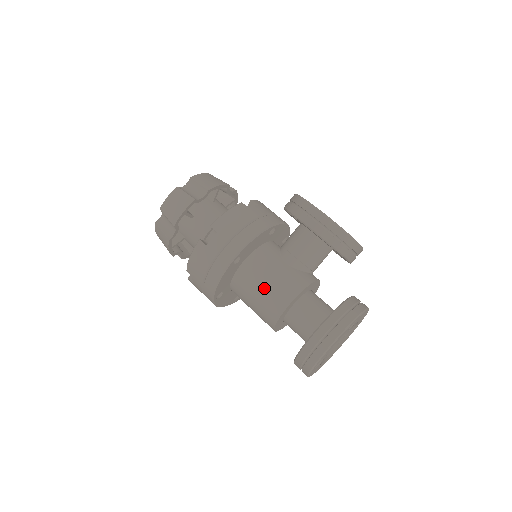
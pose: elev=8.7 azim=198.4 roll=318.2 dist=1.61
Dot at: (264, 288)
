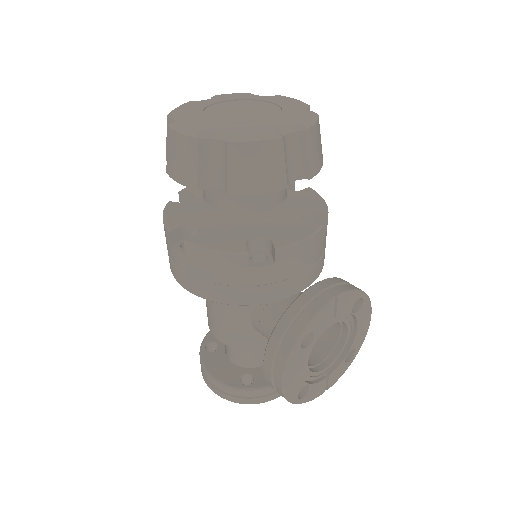
Dot at: (210, 307)
